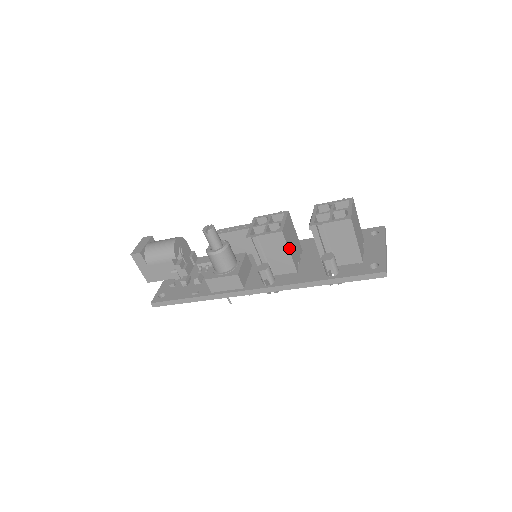
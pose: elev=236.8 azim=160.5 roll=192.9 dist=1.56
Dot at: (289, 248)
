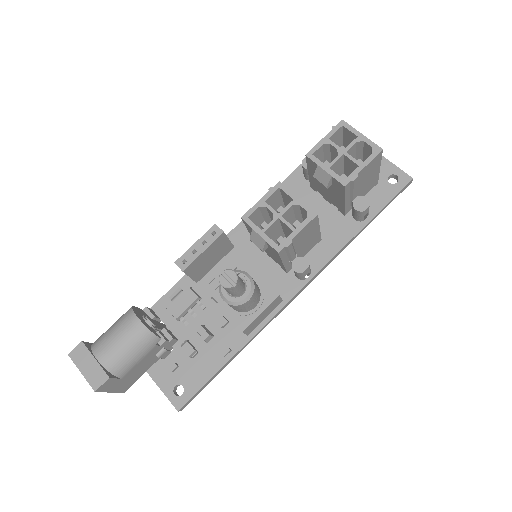
Dot at: occluded
